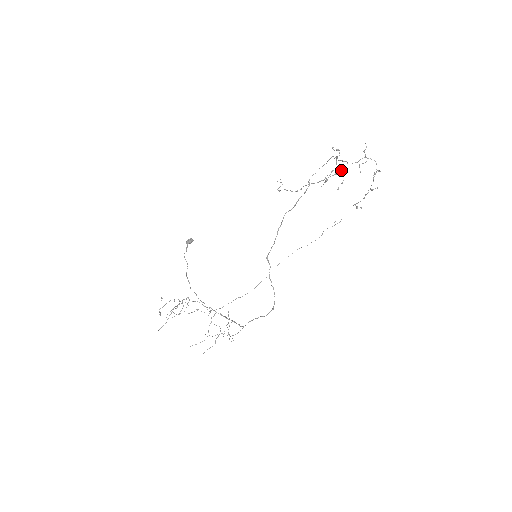
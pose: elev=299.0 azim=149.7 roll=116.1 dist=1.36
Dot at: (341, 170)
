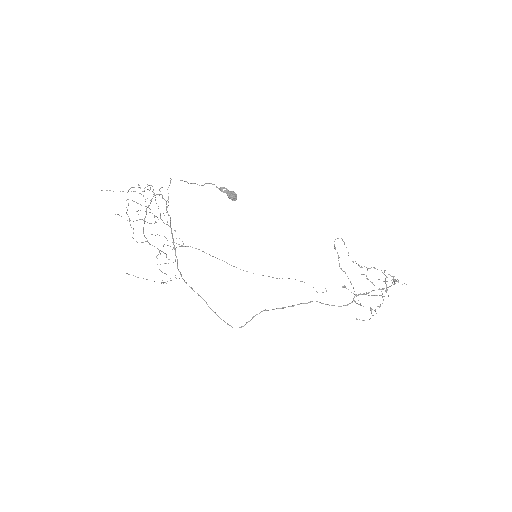
Dot at: occluded
